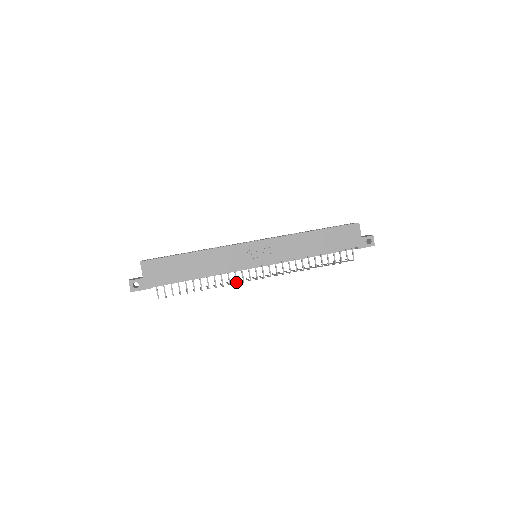
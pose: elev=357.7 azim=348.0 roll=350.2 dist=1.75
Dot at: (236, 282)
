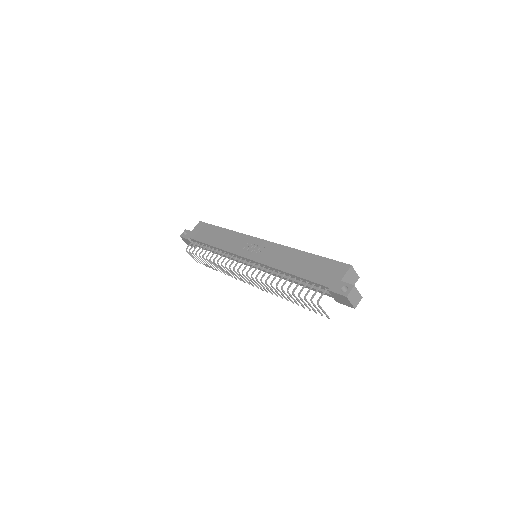
Dot at: (225, 264)
